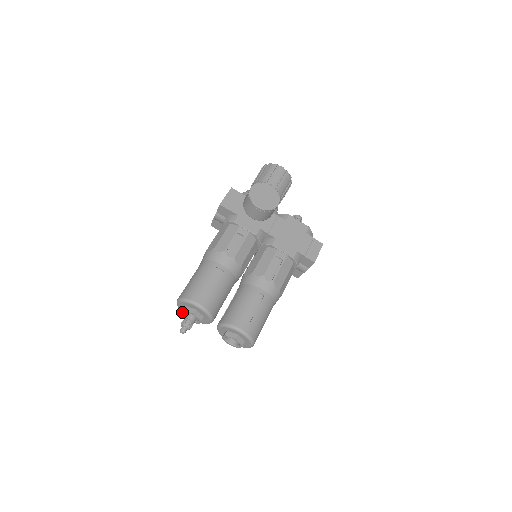
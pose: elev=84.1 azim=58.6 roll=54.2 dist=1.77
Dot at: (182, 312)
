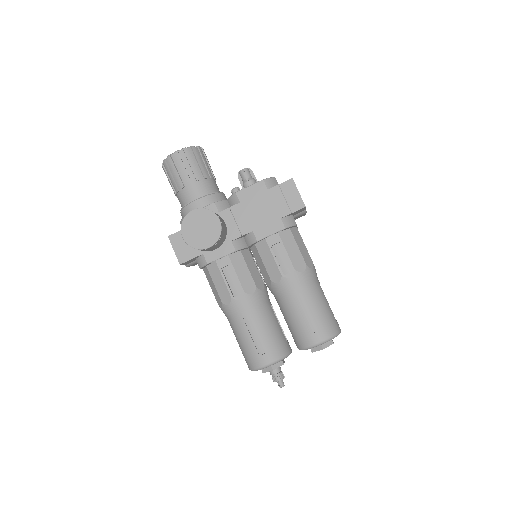
Dot at: occluded
